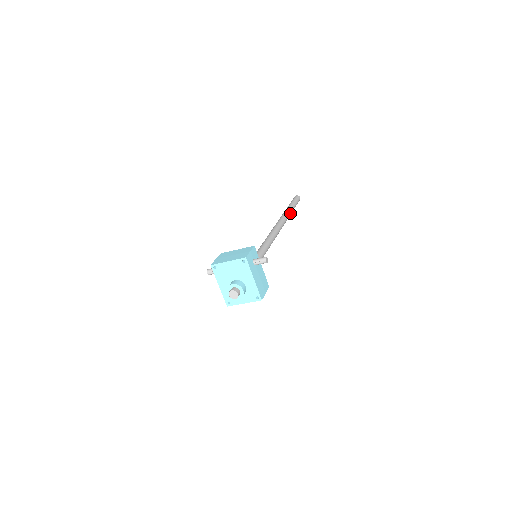
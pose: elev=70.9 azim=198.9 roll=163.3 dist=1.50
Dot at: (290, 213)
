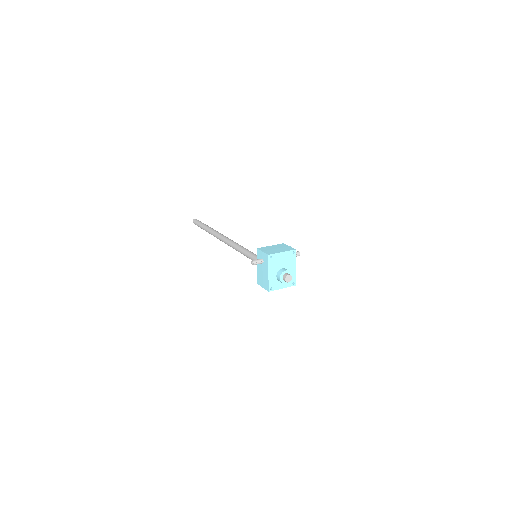
Dot at: occluded
